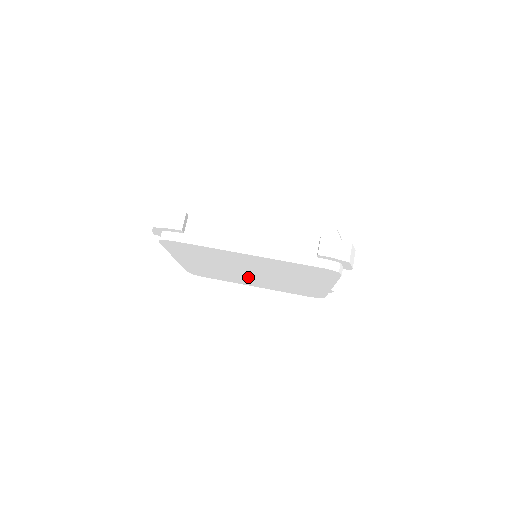
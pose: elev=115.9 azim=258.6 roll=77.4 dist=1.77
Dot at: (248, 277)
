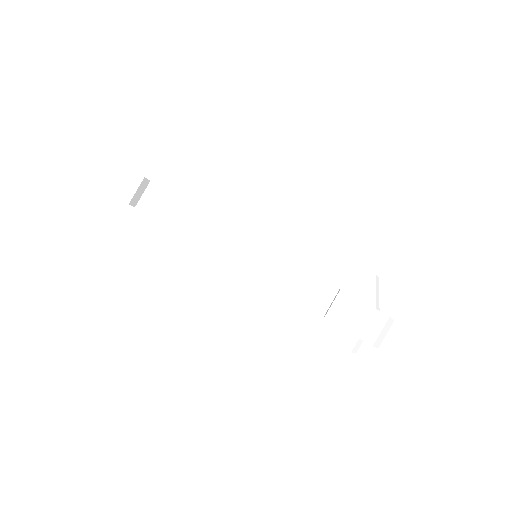
Dot at: occluded
